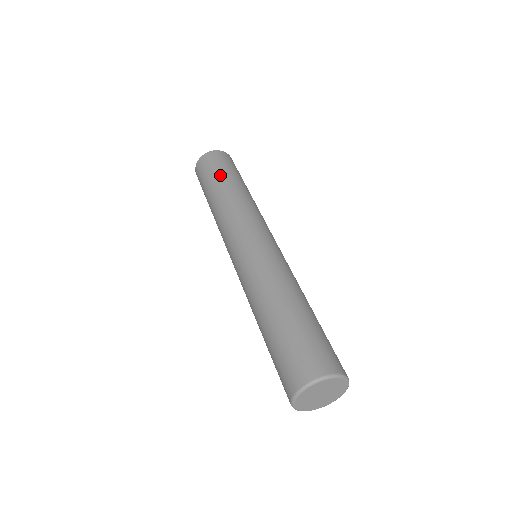
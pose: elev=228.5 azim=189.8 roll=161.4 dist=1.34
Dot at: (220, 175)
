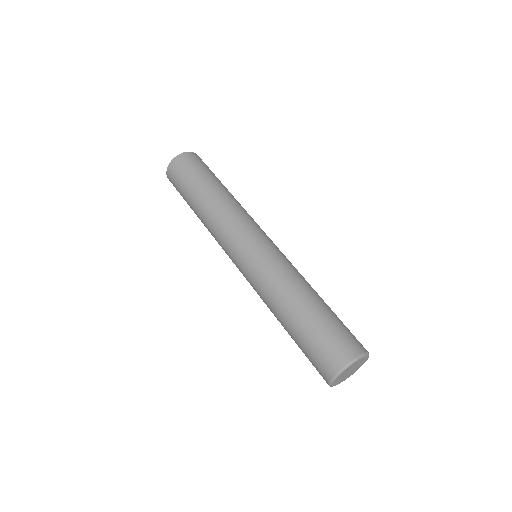
Dot at: (186, 199)
